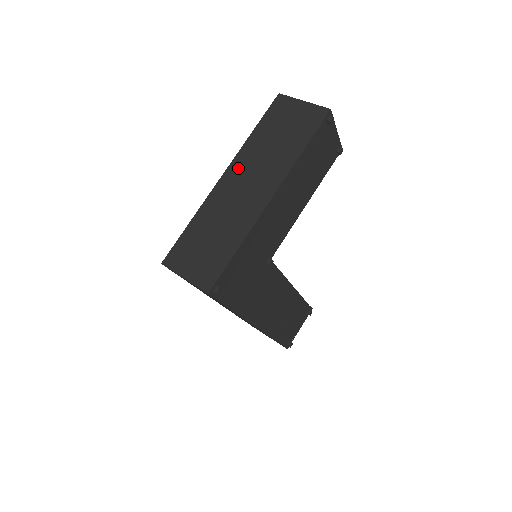
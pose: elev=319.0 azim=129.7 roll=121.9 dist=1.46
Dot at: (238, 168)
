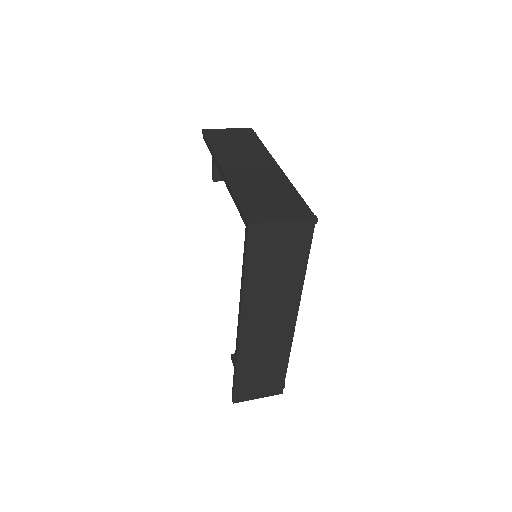
Dot at: (229, 162)
